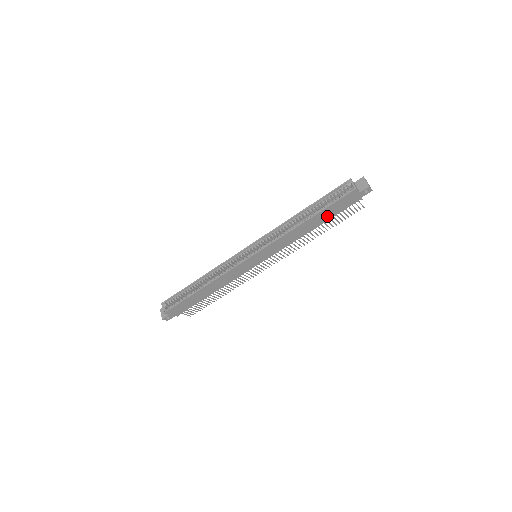
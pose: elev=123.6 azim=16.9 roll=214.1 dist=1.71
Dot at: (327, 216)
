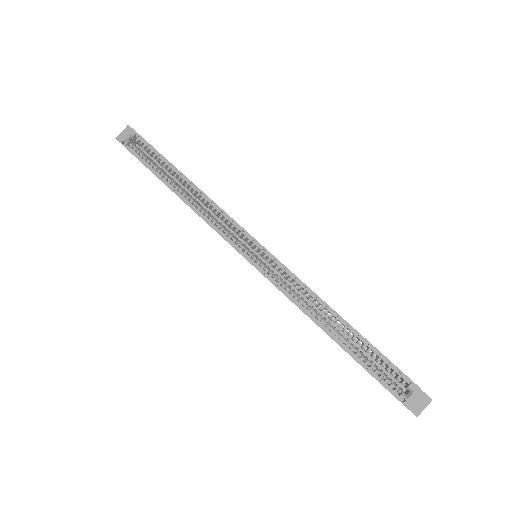
Dot at: occluded
